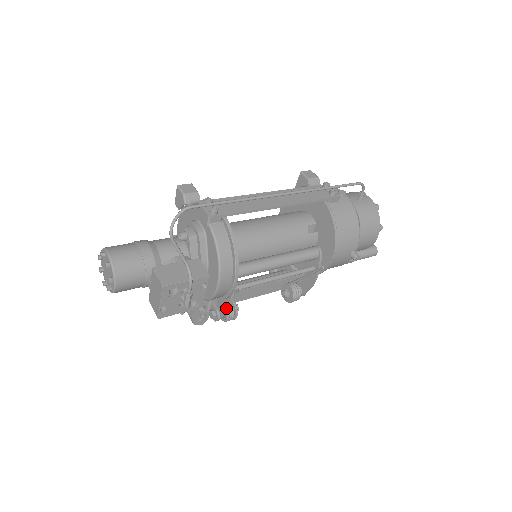
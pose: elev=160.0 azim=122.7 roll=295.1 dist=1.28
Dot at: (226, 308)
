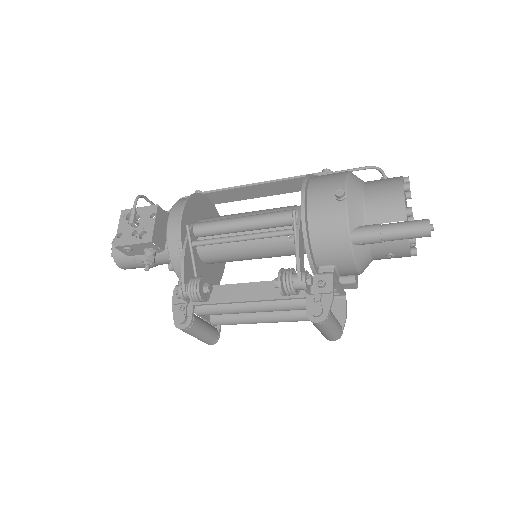
Dot at: (182, 262)
